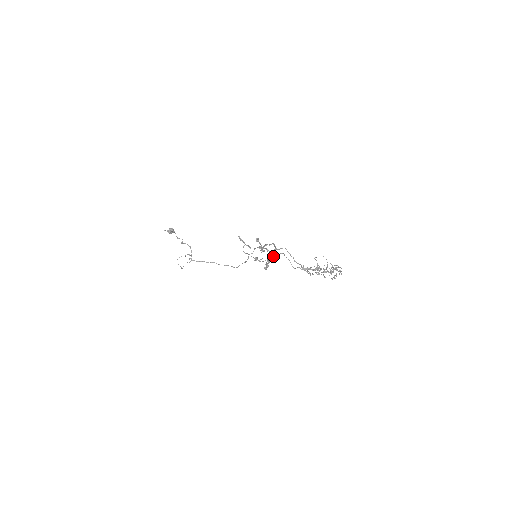
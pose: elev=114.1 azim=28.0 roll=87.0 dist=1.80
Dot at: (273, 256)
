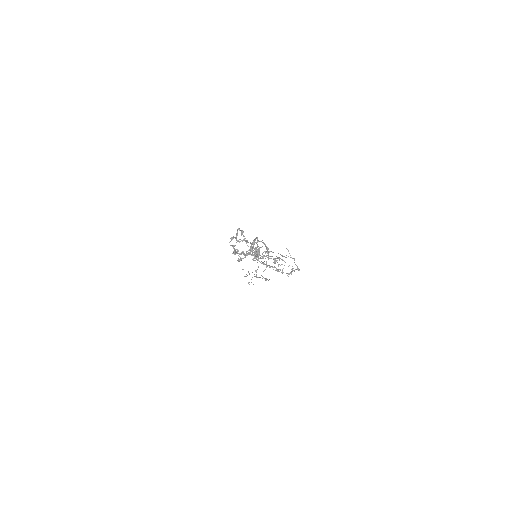
Dot at: occluded
